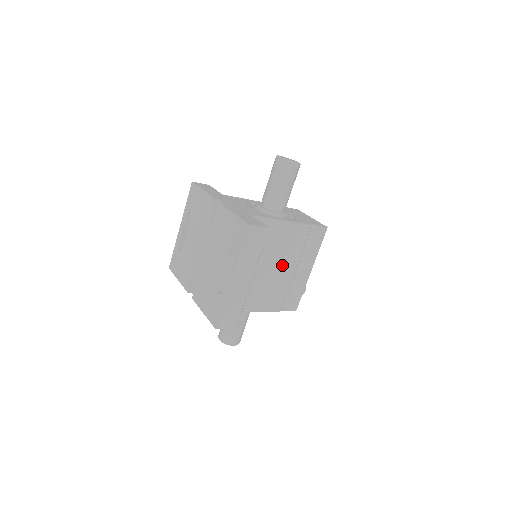
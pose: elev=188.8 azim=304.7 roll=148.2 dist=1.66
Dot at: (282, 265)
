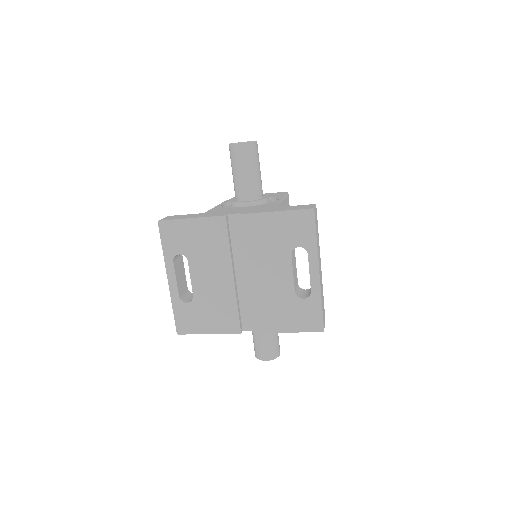
Dot at: occluded
